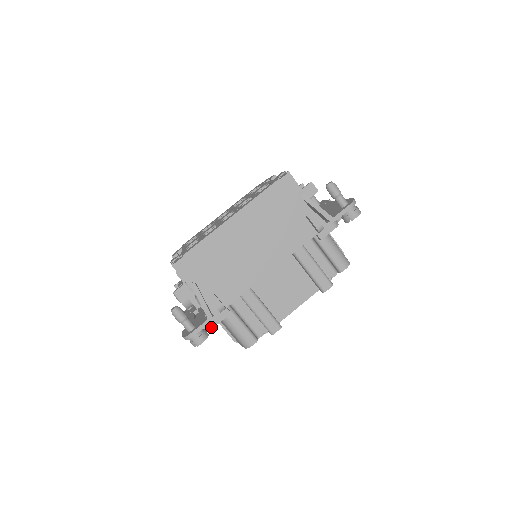
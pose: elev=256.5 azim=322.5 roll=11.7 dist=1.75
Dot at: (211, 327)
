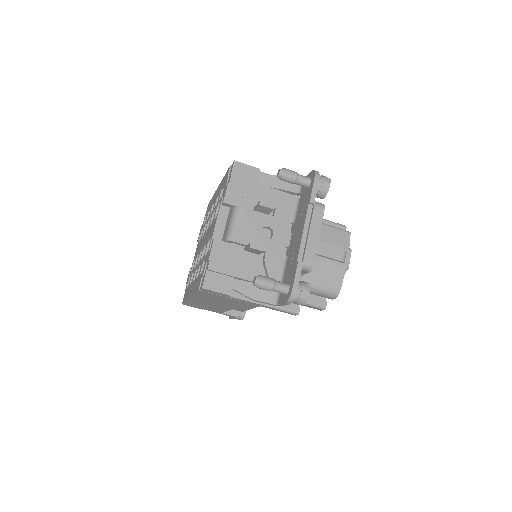
Dot at: occluded
